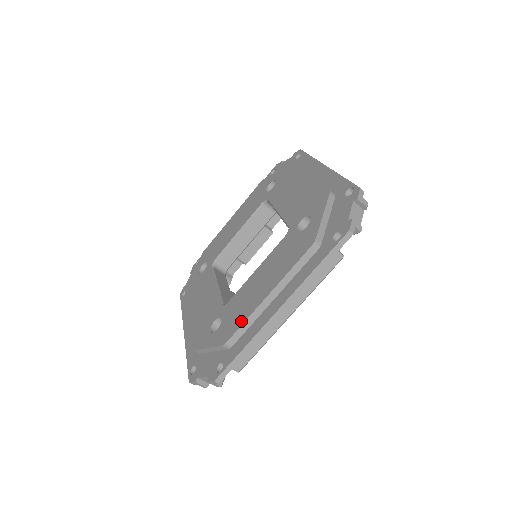
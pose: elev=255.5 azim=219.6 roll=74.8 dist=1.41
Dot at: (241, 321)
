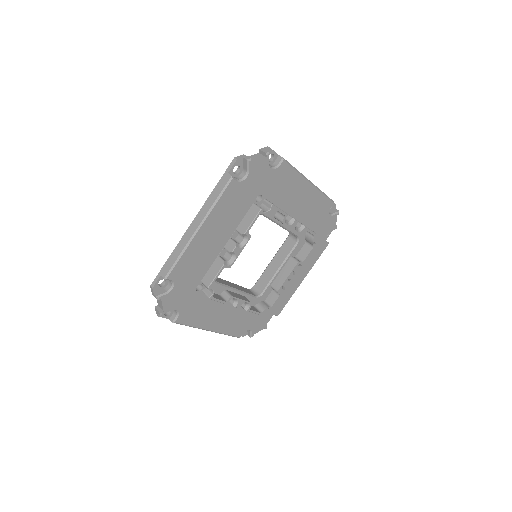
Dot at: occluded
